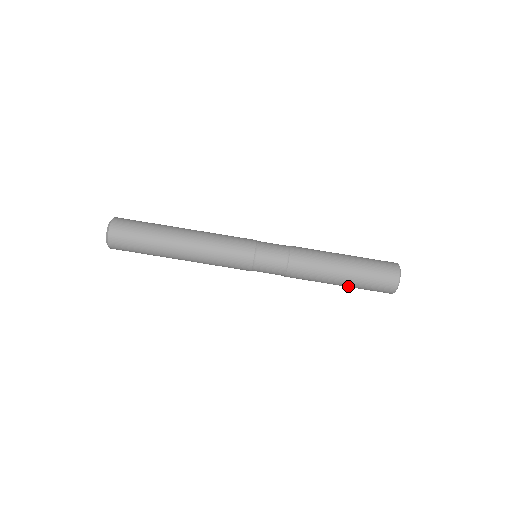
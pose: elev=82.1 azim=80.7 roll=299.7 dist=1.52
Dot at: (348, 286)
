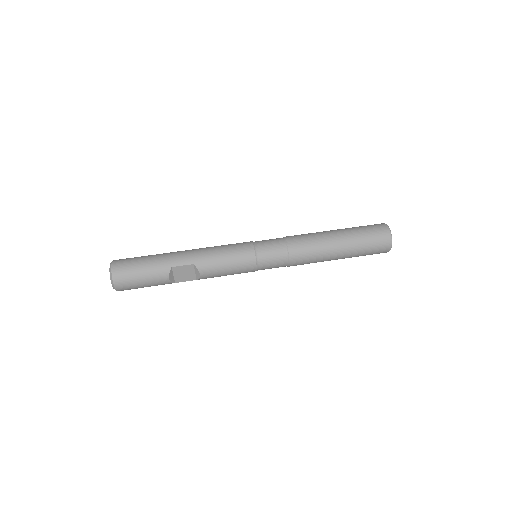
Dot at: (348, 240)
